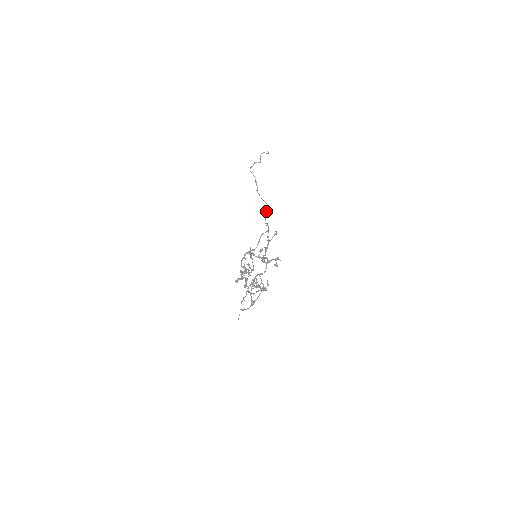
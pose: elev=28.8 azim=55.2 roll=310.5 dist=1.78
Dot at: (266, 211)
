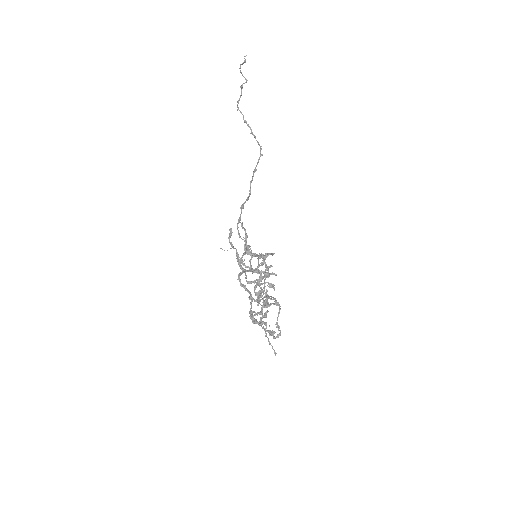
Dot at: (253, 171)
